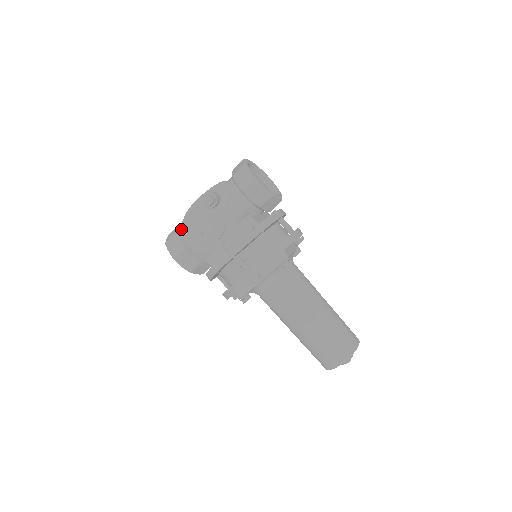
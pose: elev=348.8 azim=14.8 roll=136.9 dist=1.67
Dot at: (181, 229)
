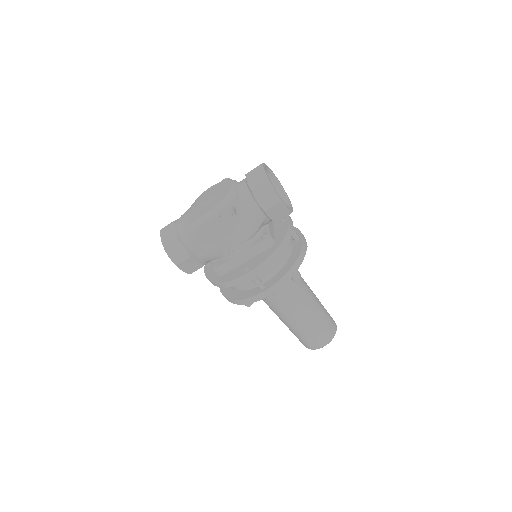
Dot at: (185, 236)
